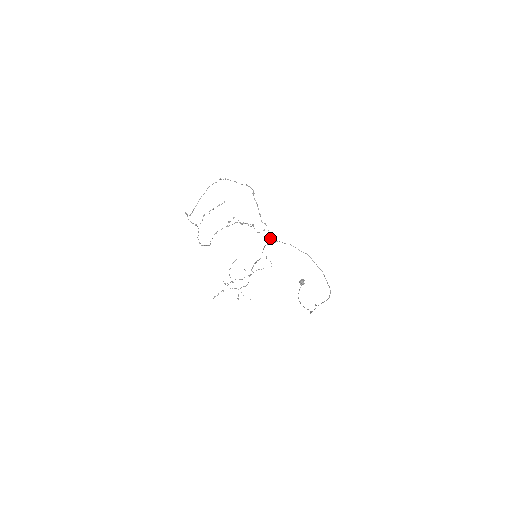
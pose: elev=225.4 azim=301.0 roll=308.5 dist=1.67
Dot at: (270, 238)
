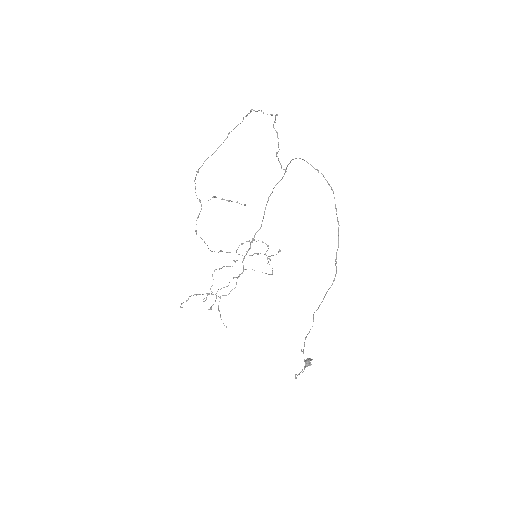
Dot at: (277, 156)
